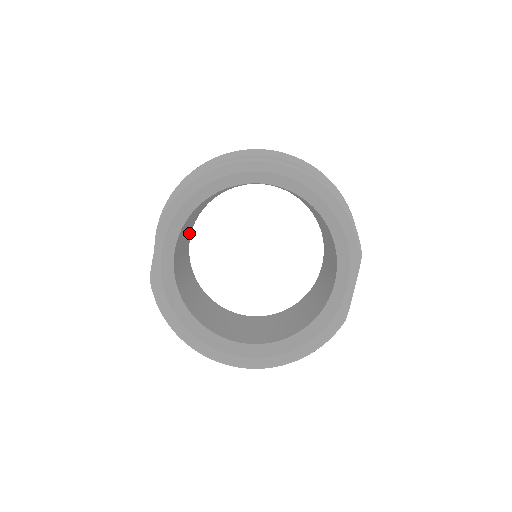
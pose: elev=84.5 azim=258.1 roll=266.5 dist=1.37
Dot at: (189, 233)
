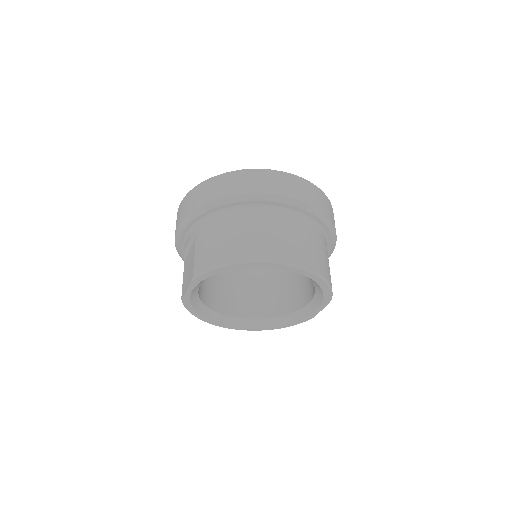
Dot at: occluded
